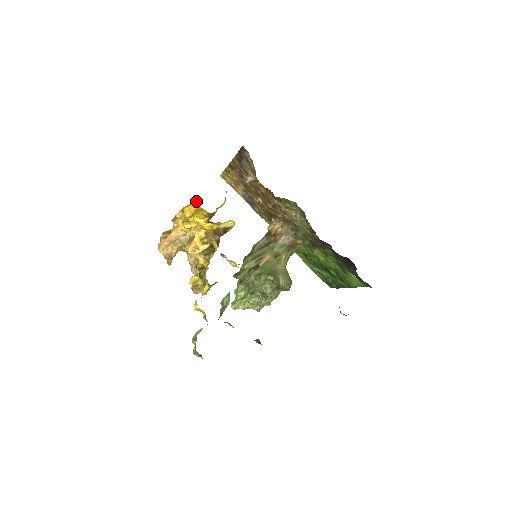
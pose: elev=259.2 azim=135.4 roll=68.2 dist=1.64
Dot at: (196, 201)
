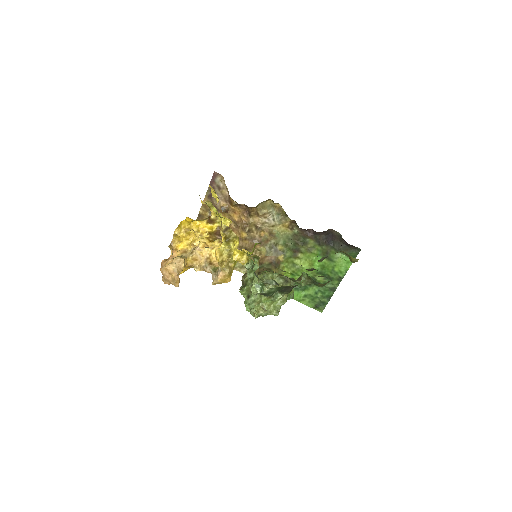
Dot at: occluded
